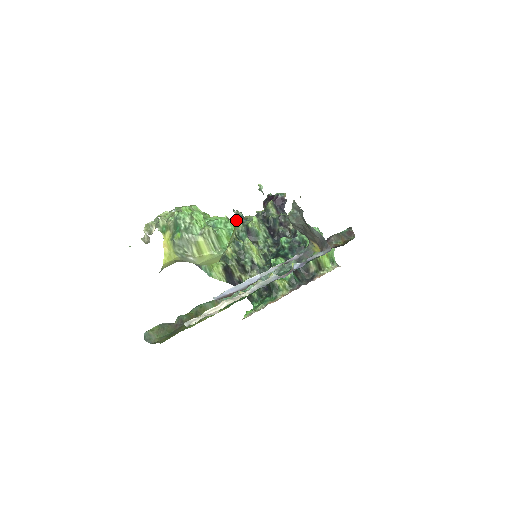
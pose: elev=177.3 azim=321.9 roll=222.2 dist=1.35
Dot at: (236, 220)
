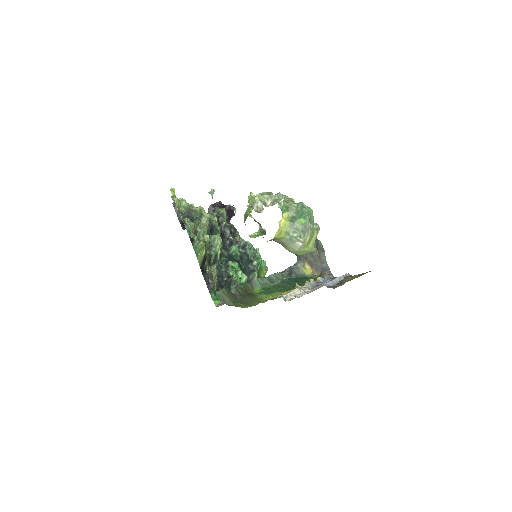
Dot at: occluded
